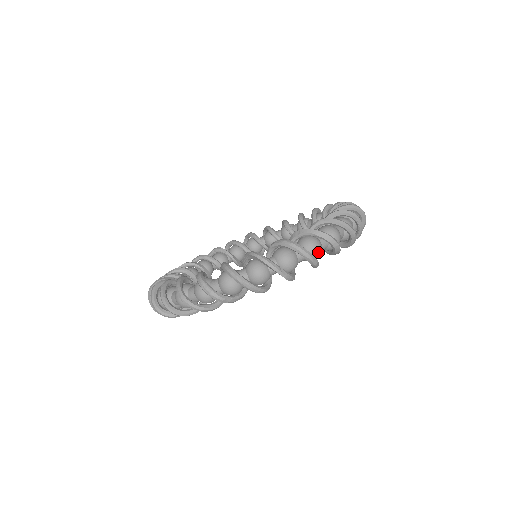
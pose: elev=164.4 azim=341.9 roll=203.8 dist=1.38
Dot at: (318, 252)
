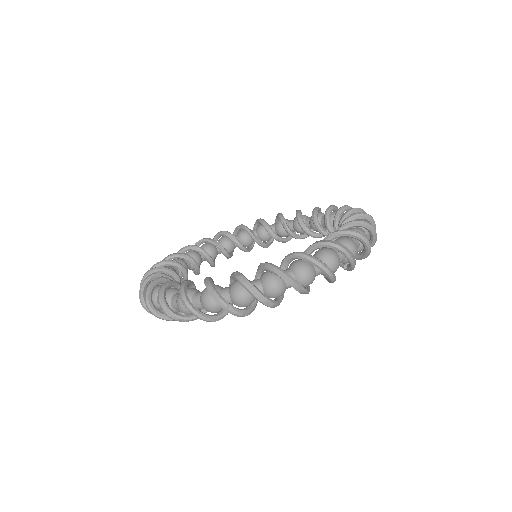
Dot at: (278, 293)
